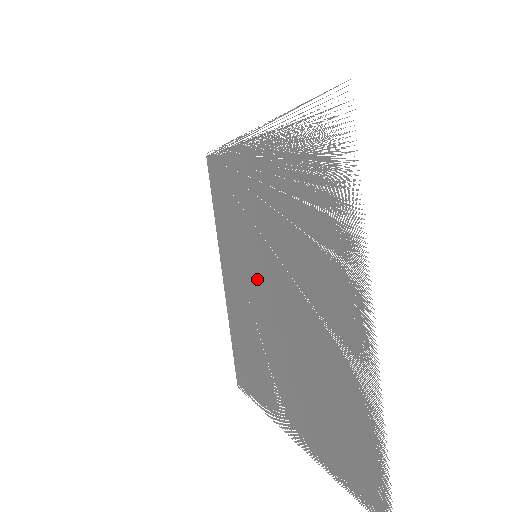
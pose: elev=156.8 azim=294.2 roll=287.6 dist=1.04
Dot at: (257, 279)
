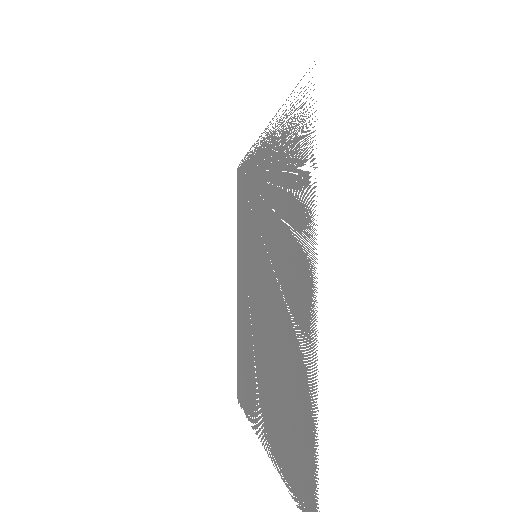
Dot at: occluded
